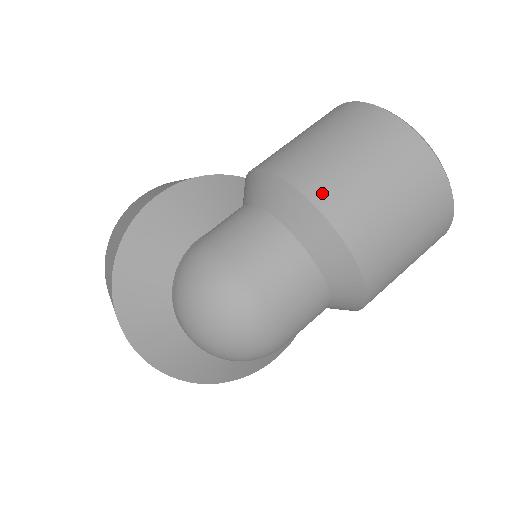
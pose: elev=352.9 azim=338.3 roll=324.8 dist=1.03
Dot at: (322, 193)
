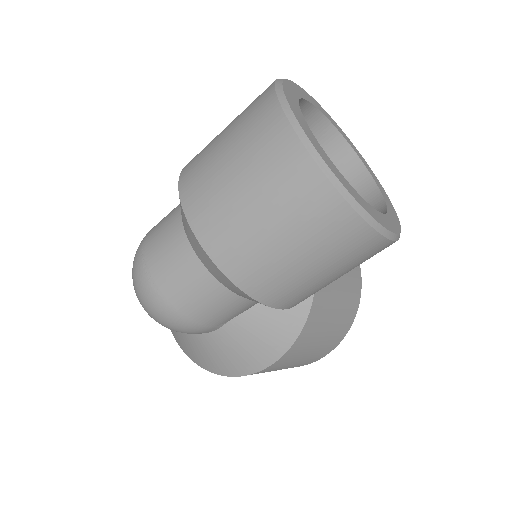
Dot at: (189, 166)
